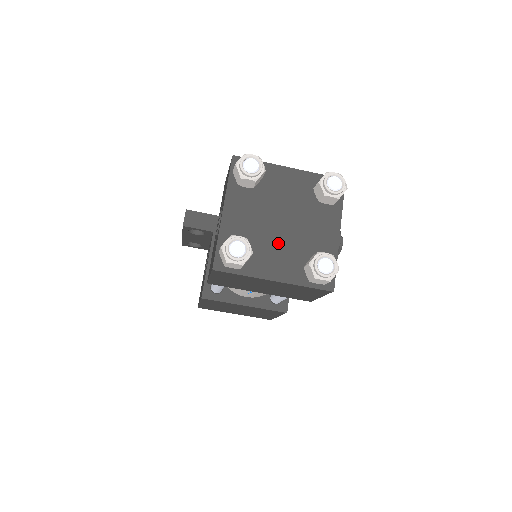
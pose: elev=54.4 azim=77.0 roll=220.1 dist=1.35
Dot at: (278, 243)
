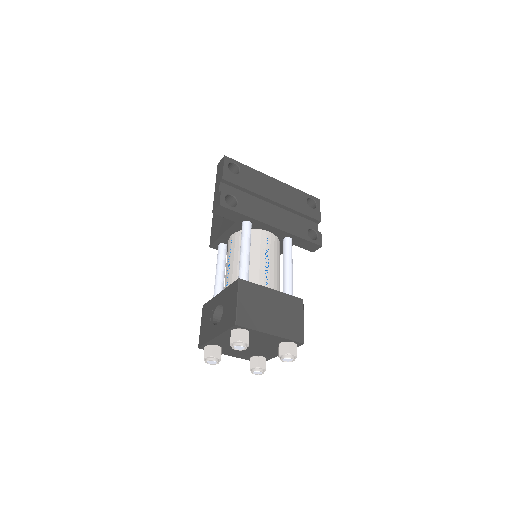
Dot at: (242, 350)
